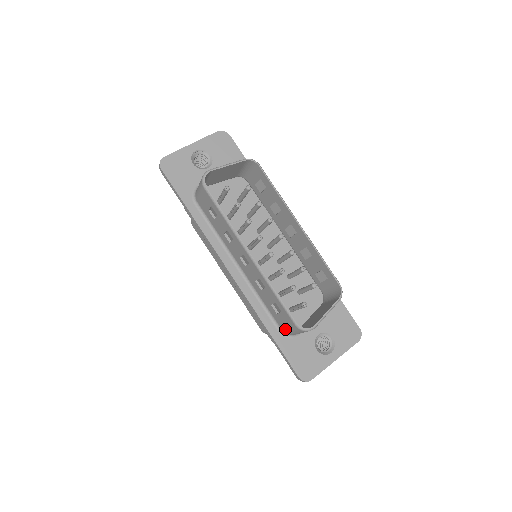
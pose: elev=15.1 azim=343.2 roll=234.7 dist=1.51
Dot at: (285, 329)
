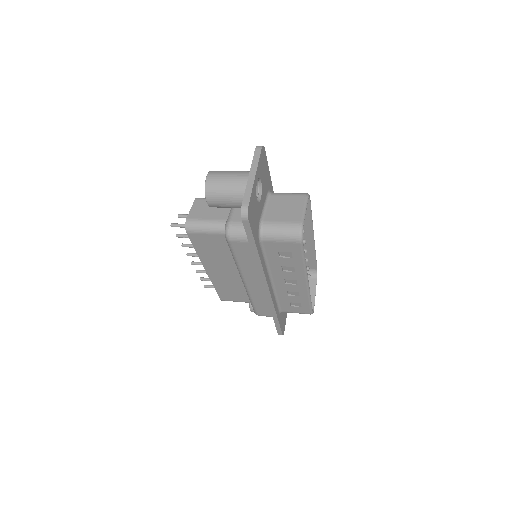
Dot at: (289, 312)
